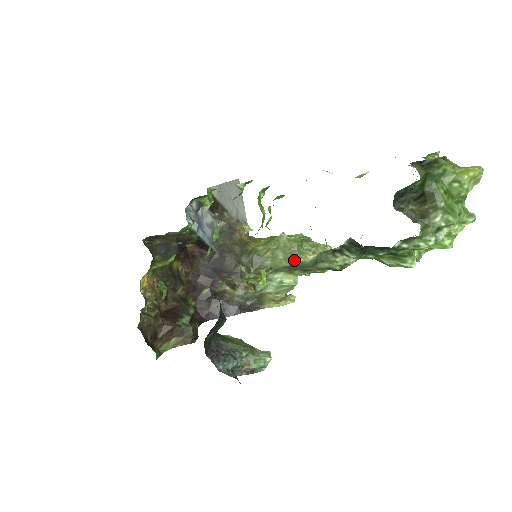
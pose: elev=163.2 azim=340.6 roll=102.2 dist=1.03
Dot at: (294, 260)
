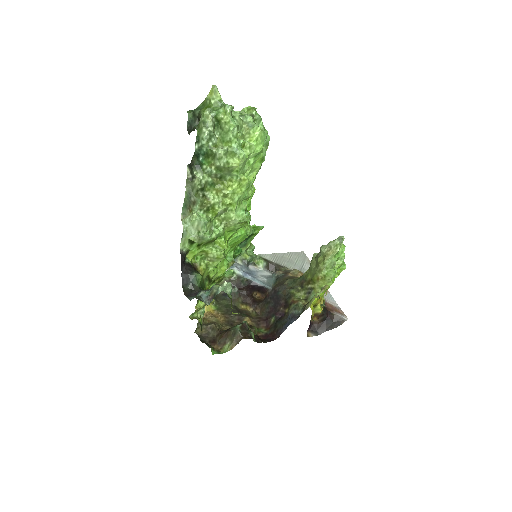
Dot at: (320, 262)
